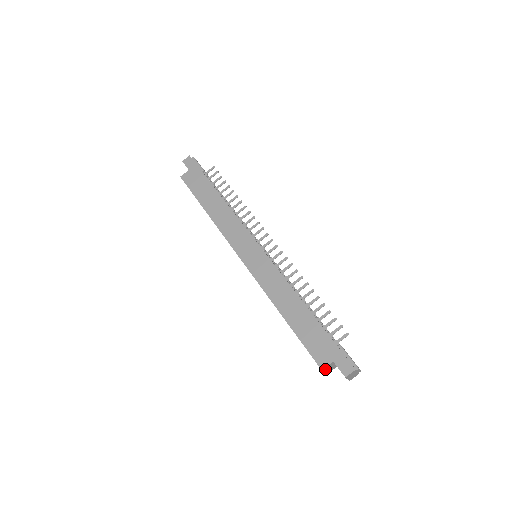
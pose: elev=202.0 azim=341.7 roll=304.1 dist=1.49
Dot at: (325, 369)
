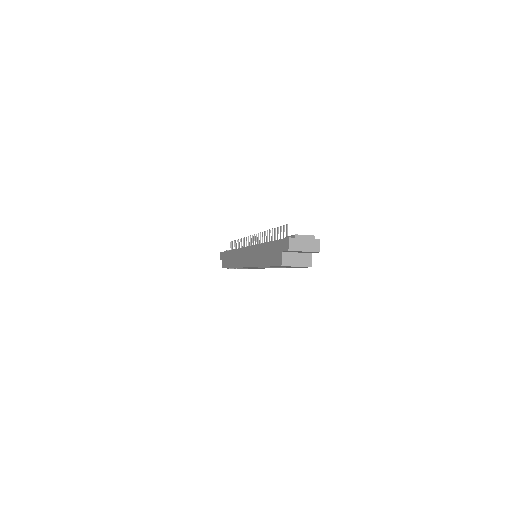
Dot at: (288, 263)
